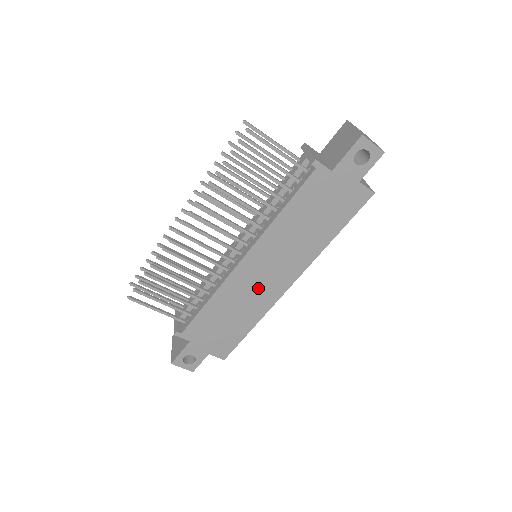
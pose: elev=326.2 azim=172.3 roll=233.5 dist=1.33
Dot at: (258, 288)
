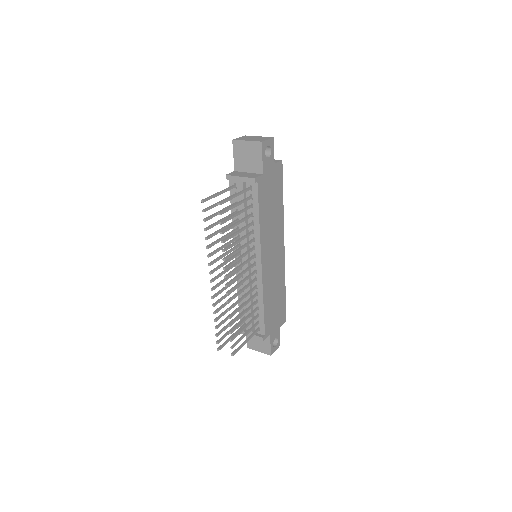
Dot at: (275, 268)
